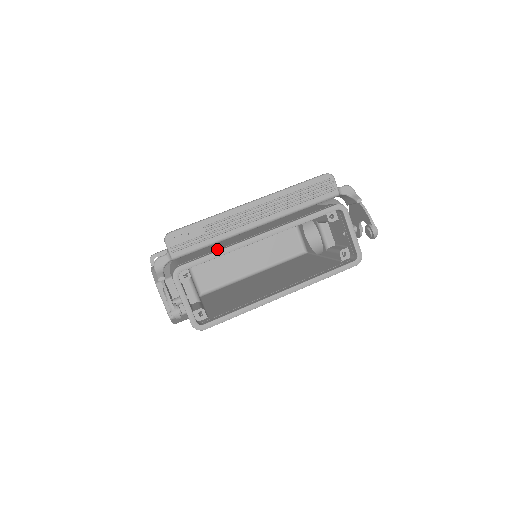
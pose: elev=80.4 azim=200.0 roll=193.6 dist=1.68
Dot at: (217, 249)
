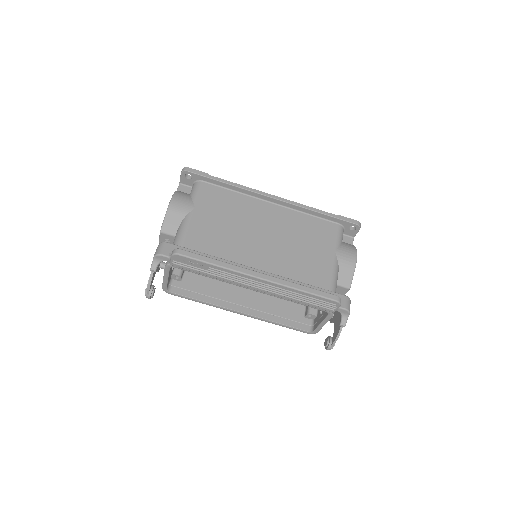
Dot at: occluded
